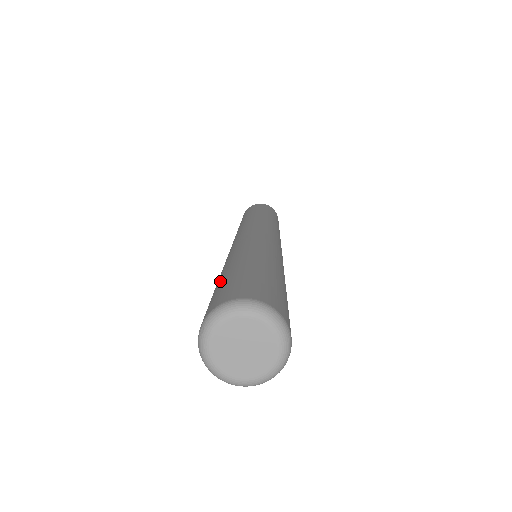
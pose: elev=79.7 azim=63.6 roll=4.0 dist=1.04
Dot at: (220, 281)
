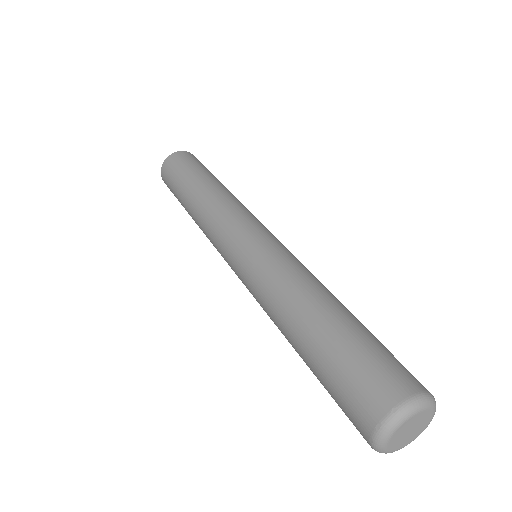
Dot at: (346, 336)
